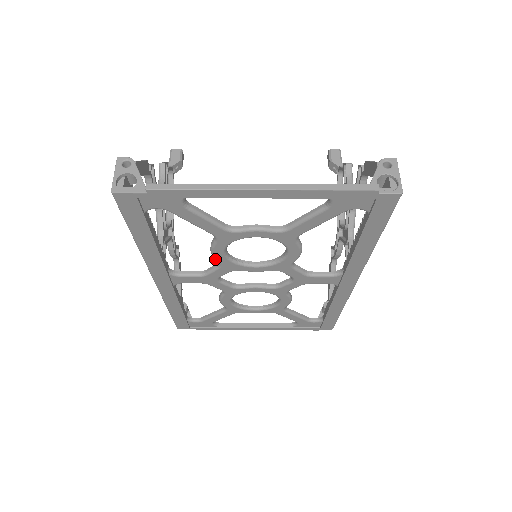
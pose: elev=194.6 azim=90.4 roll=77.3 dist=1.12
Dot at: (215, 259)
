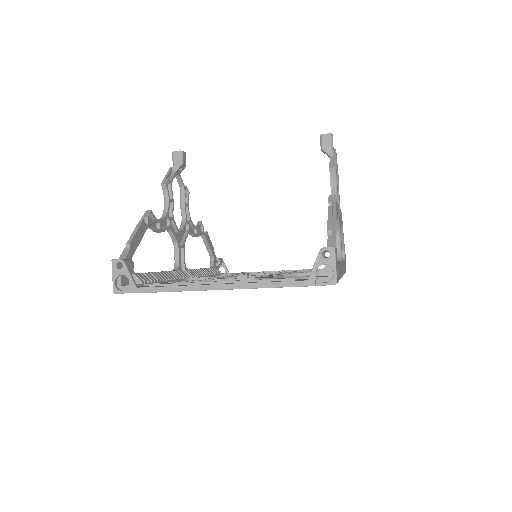
Dot at: occluded
